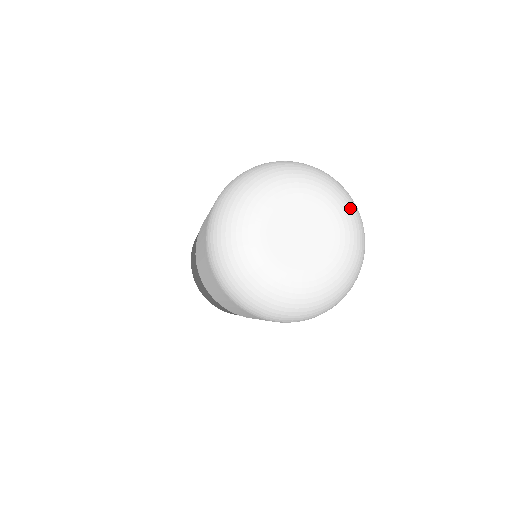
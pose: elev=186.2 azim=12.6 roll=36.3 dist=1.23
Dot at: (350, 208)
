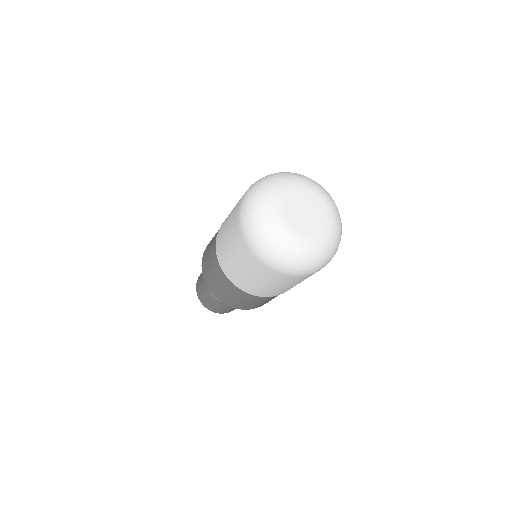
Dot at: (338, 228)
